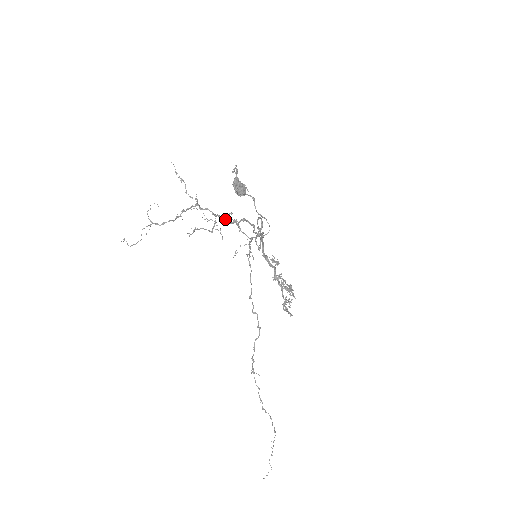
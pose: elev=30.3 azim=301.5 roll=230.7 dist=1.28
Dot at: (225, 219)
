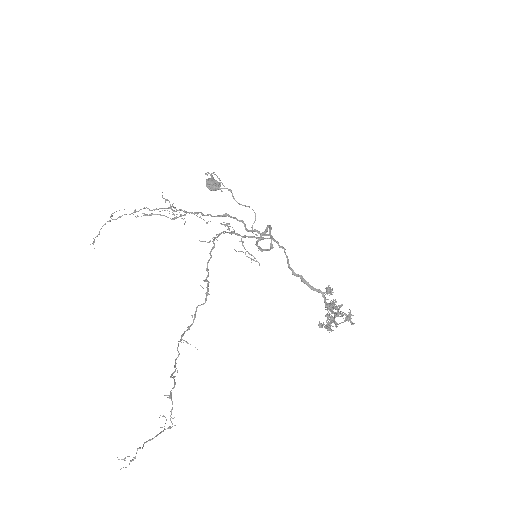
Dot at: (197, 213)
